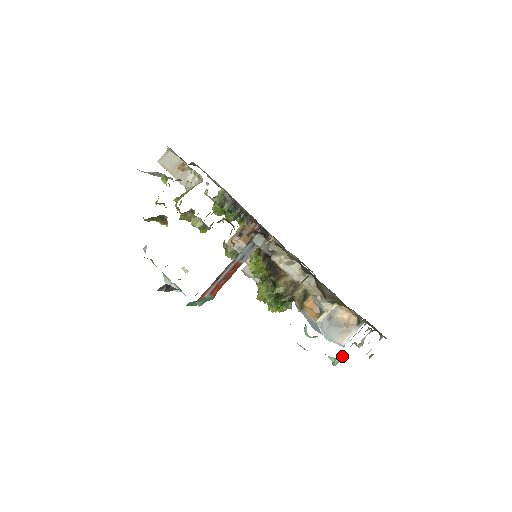
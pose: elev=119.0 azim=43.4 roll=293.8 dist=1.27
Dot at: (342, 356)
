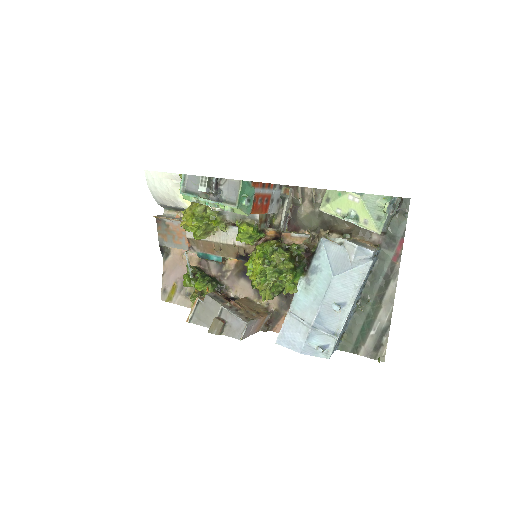
Dot at: (388, 211)
